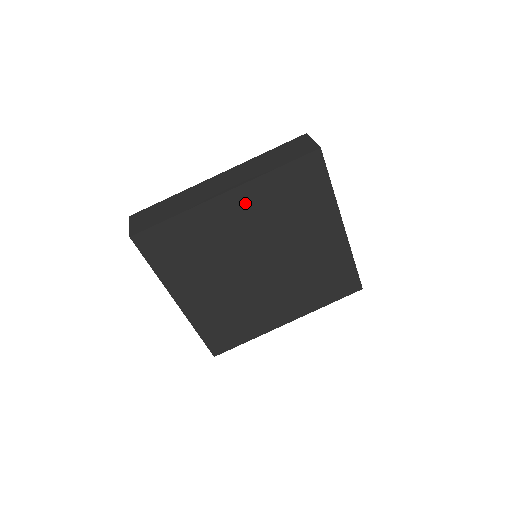
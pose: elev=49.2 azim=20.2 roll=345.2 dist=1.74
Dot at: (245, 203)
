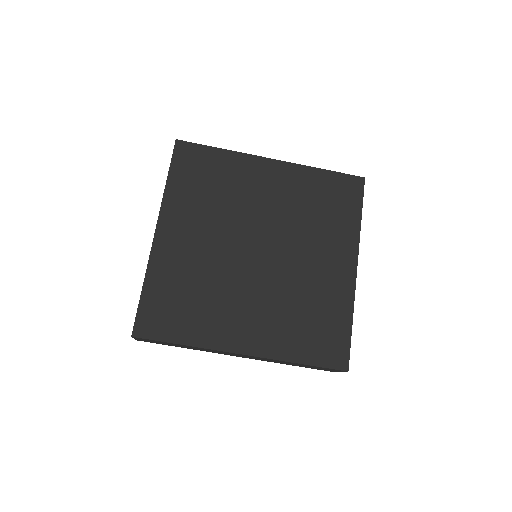
Dot at: (179, 222)
